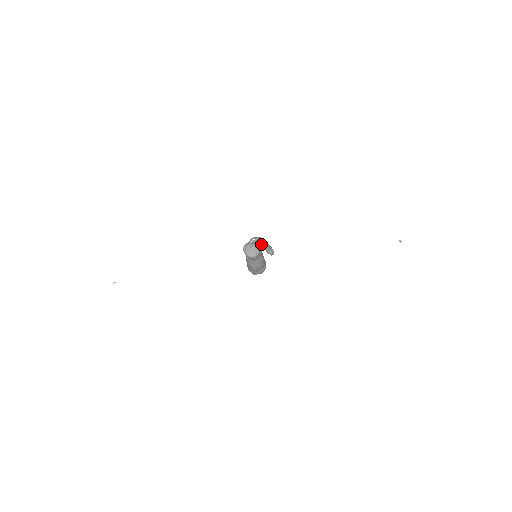
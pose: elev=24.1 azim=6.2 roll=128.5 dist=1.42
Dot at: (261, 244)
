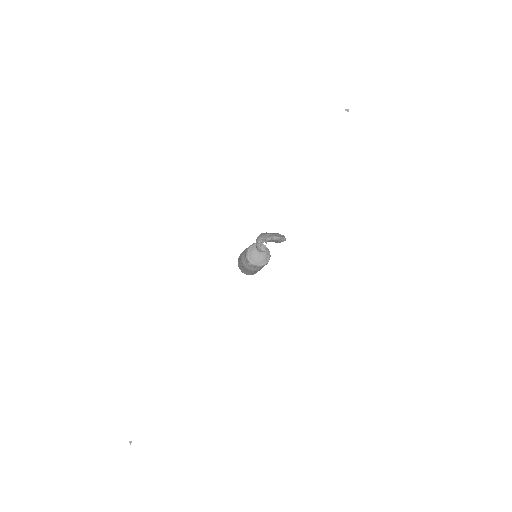
Dot at: (270, 241)
